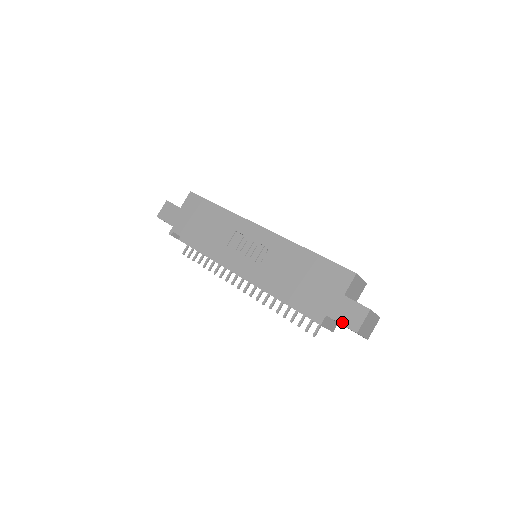
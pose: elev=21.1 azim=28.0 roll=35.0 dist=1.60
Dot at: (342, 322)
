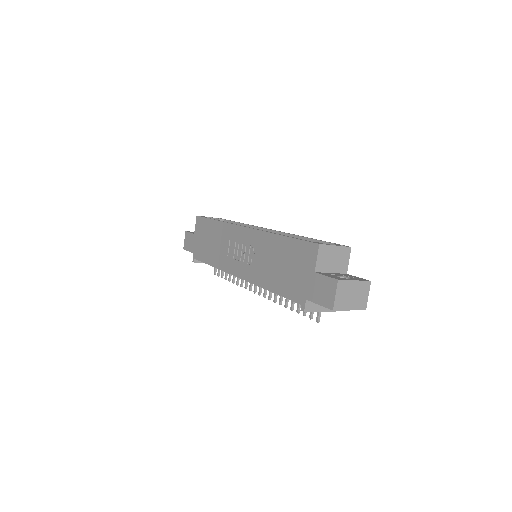
Dot at: (319, 302)
